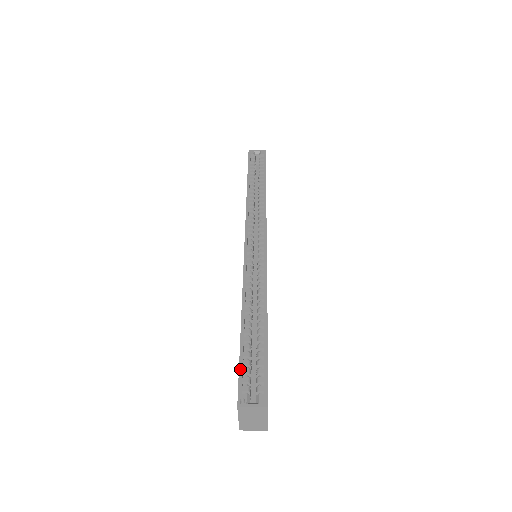
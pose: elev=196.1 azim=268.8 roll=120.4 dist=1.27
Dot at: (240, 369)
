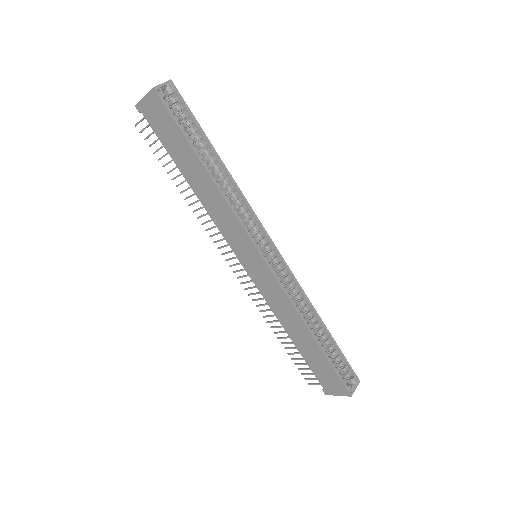
Dot at: (338, 374)
